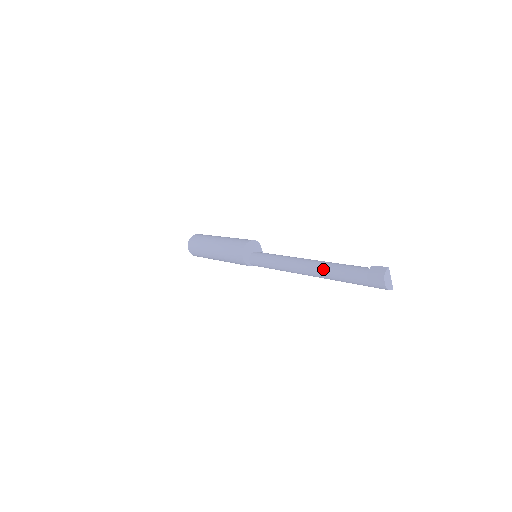
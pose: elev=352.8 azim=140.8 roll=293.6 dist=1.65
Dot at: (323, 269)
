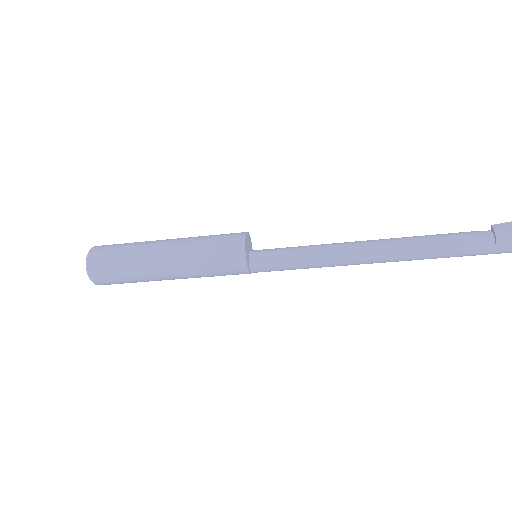
Dot at: (412, 244)
